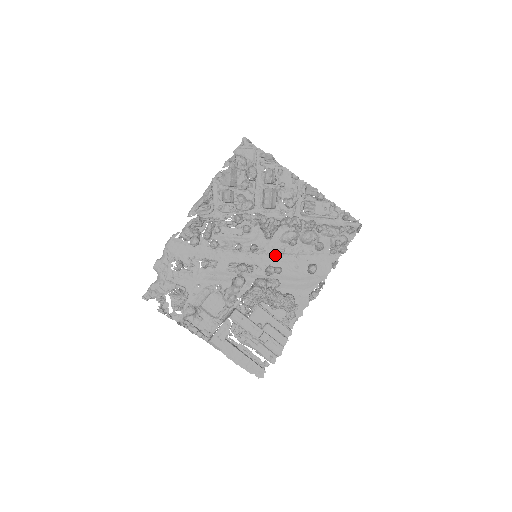
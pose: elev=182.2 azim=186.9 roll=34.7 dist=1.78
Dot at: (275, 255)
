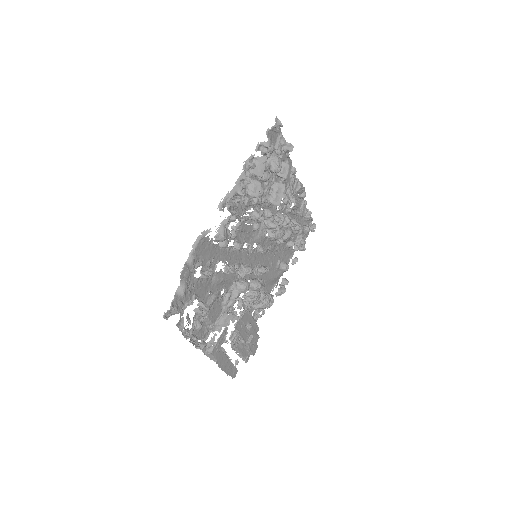
Dot at: (264, 253)
